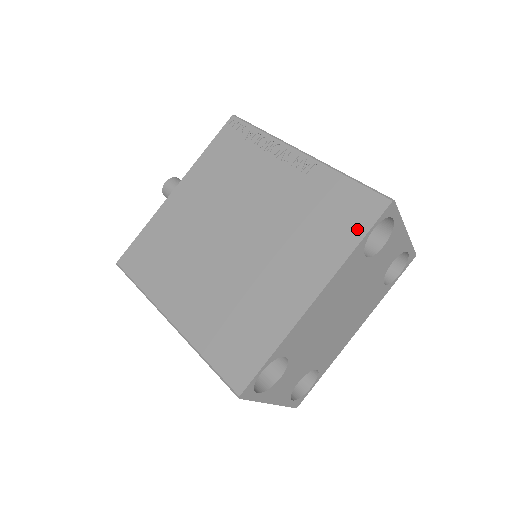
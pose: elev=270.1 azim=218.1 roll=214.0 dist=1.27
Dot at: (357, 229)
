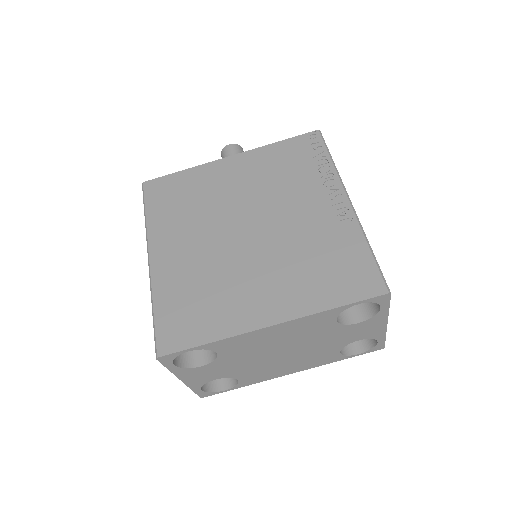
Dot at: (345, 295)
